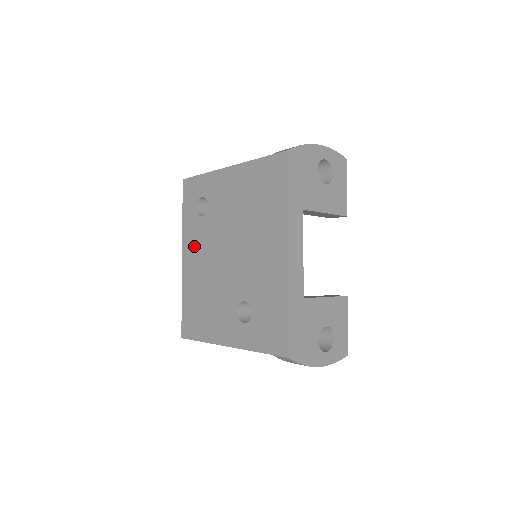
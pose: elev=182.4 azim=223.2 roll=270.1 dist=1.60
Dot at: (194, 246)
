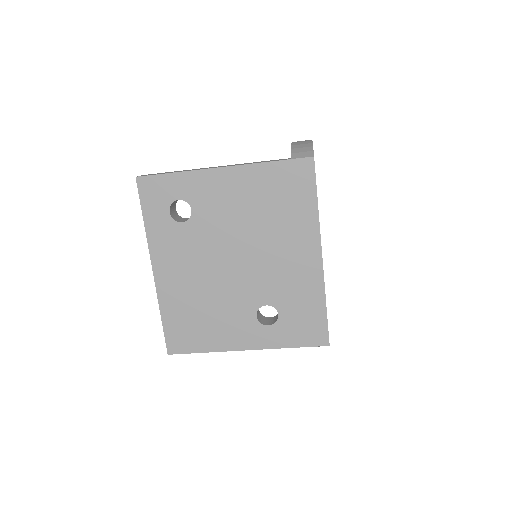
Dot at: (174, 256)
